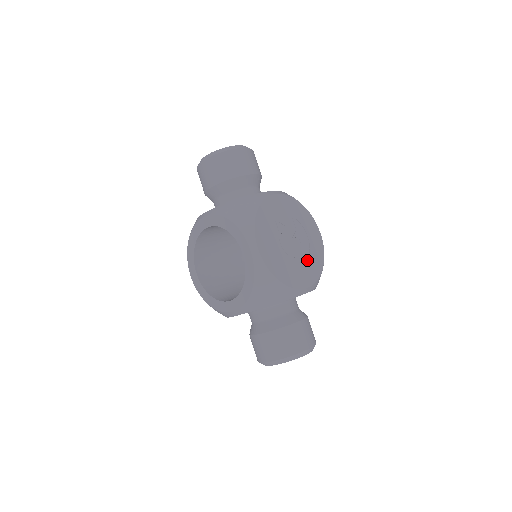
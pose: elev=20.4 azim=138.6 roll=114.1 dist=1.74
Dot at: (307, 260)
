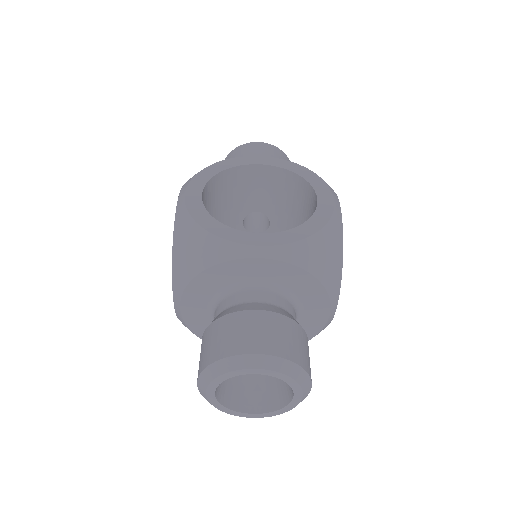
Dot at: occluded
